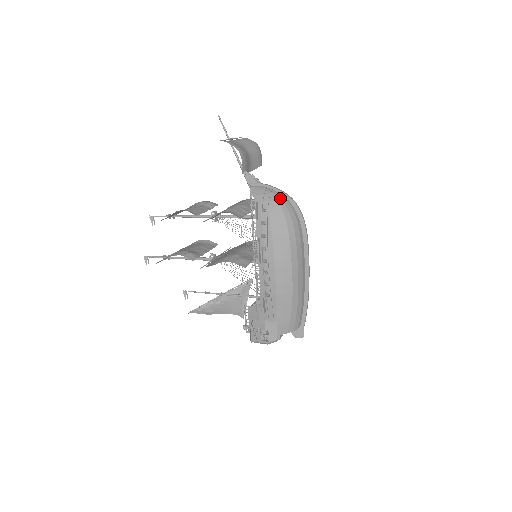
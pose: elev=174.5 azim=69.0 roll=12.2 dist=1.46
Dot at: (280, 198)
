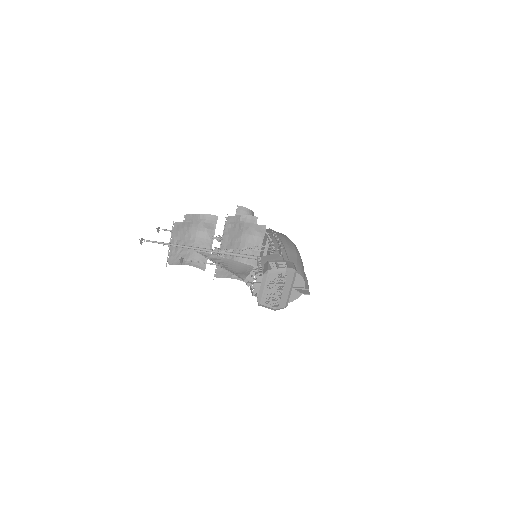
Dot at: occluded
